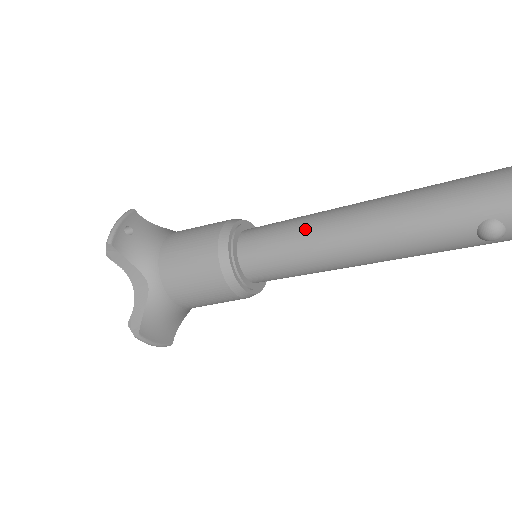
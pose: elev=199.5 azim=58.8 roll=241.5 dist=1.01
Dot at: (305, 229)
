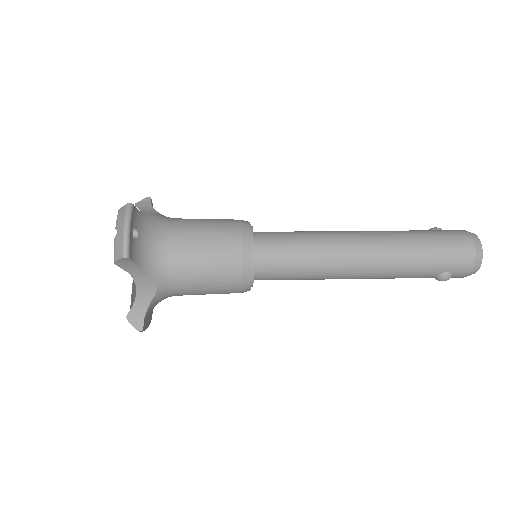
Dot at: (321, 255)
